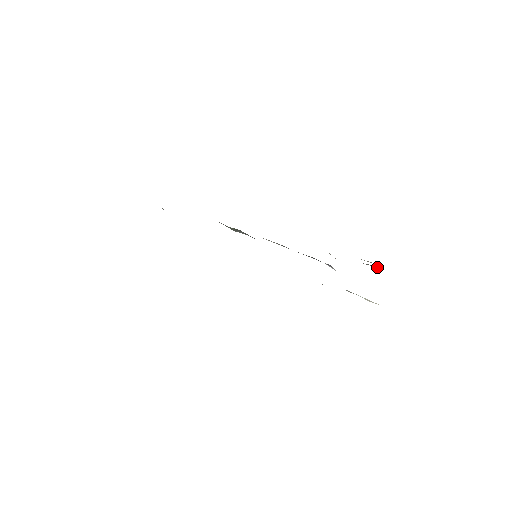
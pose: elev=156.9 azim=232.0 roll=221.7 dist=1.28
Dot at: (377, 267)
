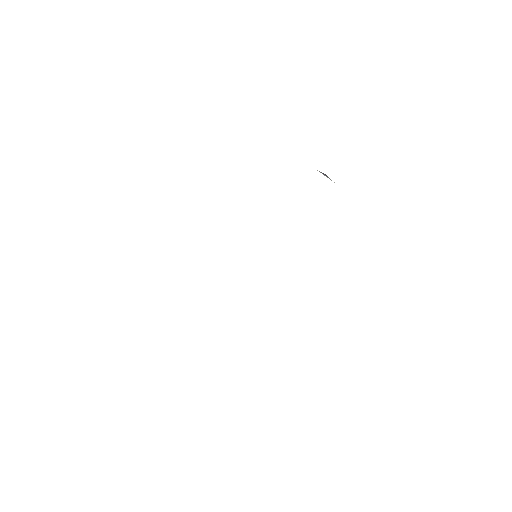
Dot at: occluded
